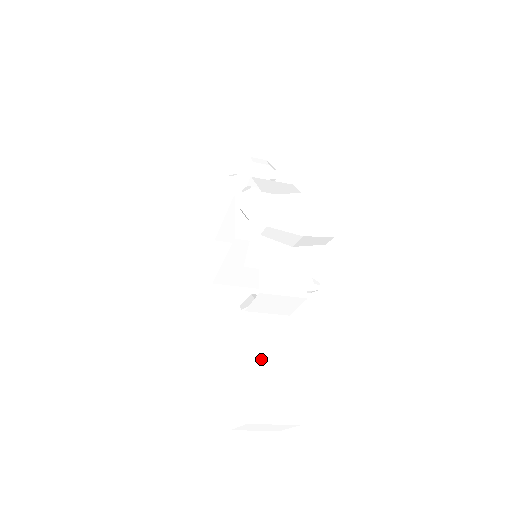
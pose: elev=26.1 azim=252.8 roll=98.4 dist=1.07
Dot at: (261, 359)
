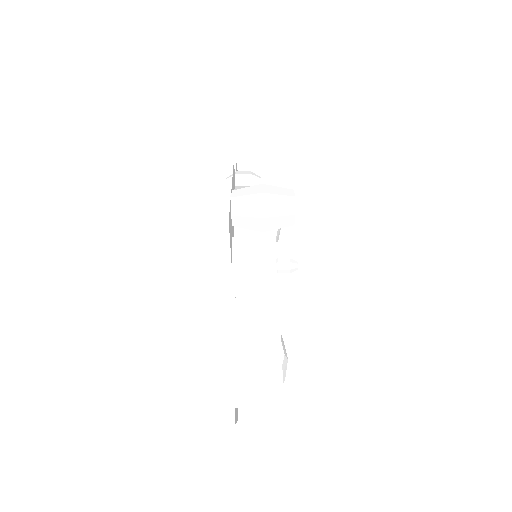
Dot at: (246, 334)
